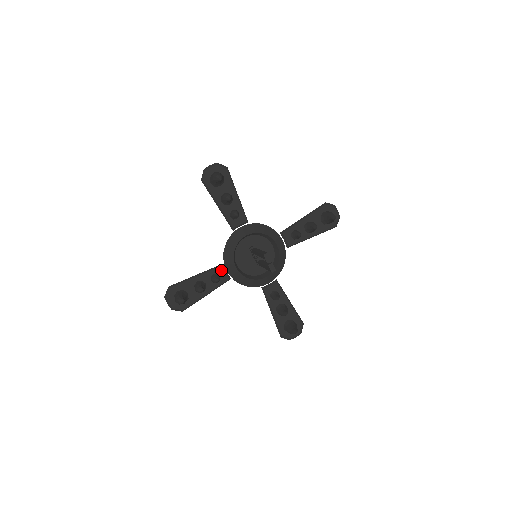
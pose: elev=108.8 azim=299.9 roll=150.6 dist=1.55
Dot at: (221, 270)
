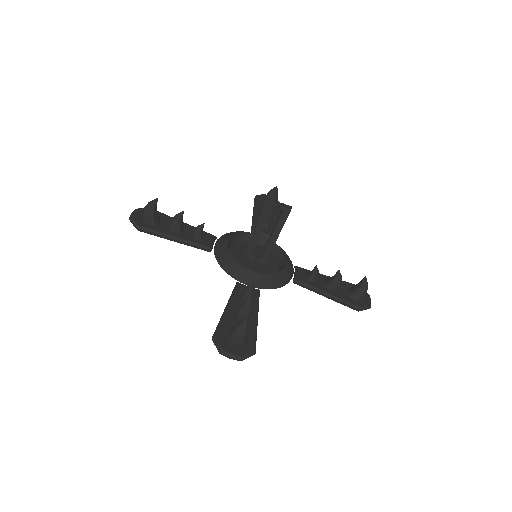
Dot at: (242, 287)
